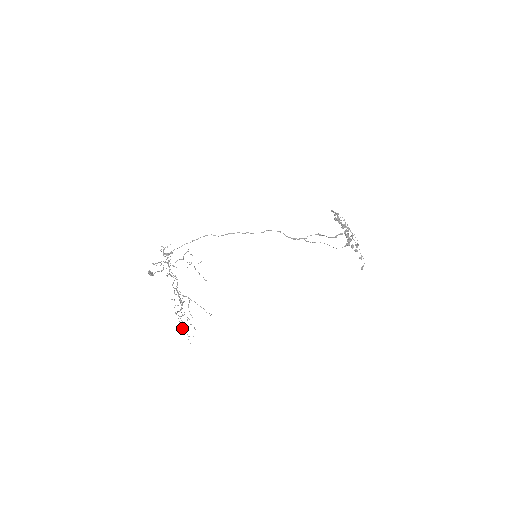
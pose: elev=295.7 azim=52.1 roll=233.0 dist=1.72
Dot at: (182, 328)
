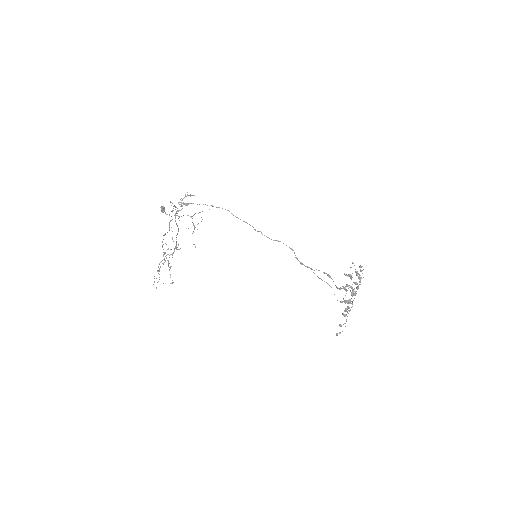
Dot at: (158, 271)
